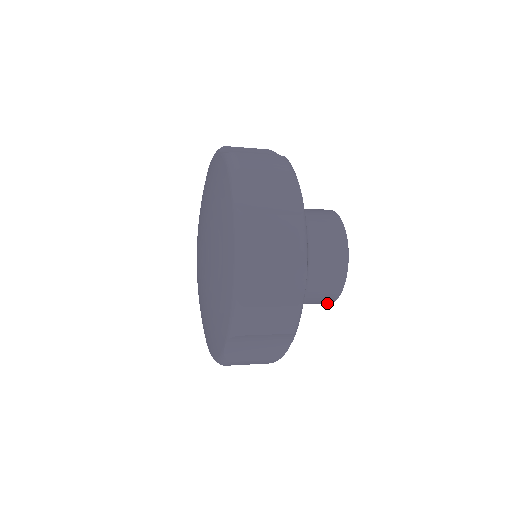
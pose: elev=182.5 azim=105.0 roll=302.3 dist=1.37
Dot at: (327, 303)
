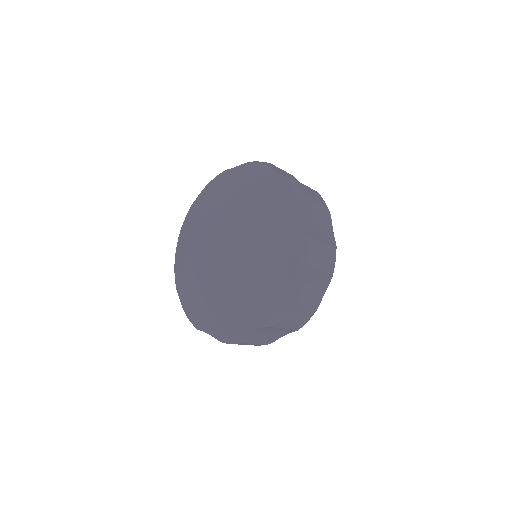
Dot at: occluded
